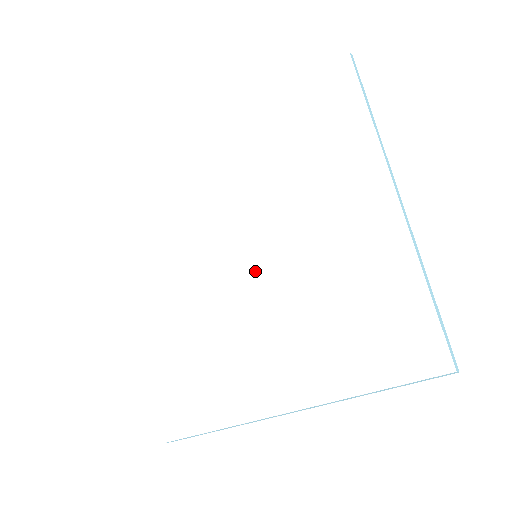
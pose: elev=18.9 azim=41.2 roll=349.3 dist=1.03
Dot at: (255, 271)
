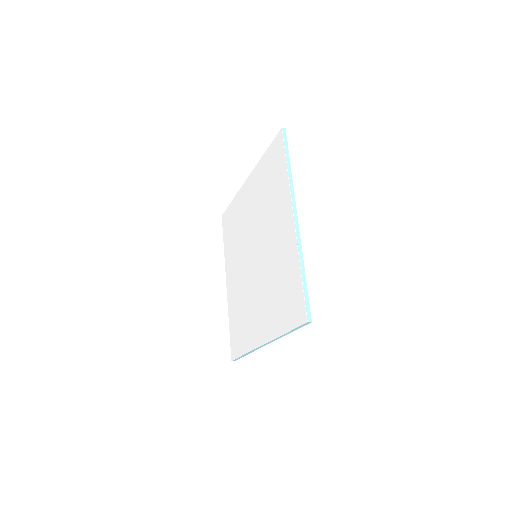
Dot at: (255, 265)
